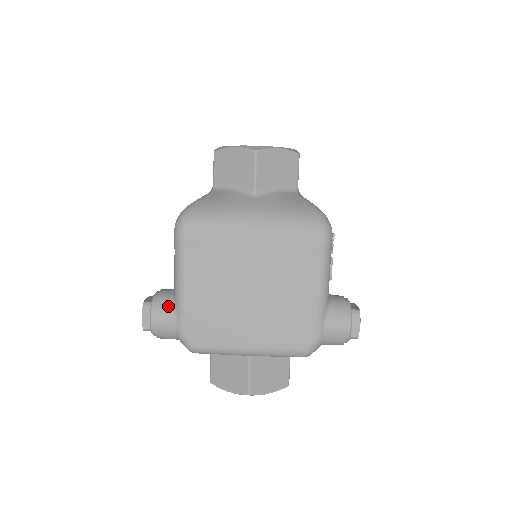
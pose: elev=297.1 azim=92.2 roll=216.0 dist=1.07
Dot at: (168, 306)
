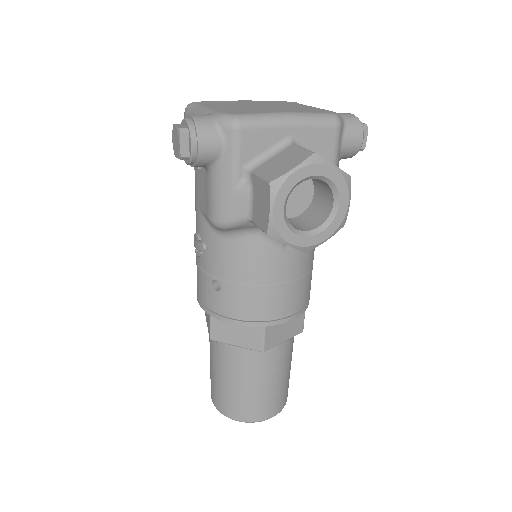
Dot at: occluded
